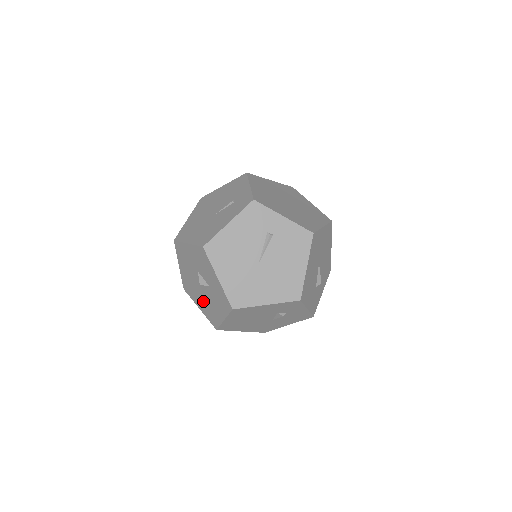
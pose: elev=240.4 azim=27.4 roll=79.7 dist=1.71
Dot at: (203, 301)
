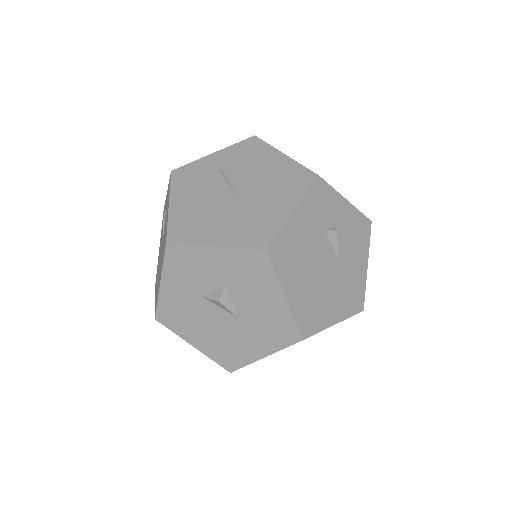
Dot at: (251, 331)
